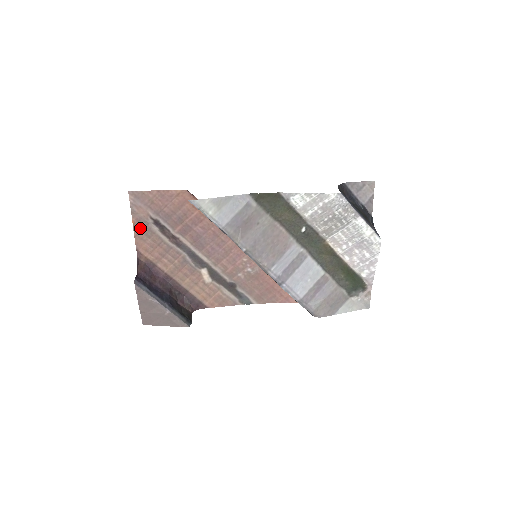
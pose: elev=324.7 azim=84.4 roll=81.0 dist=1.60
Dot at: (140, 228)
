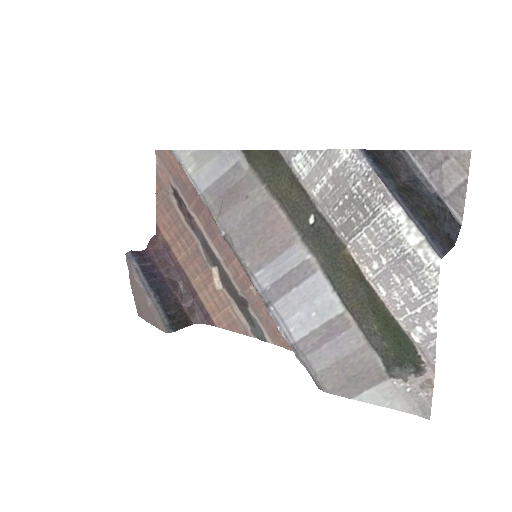
Dot at: (161, 198)
